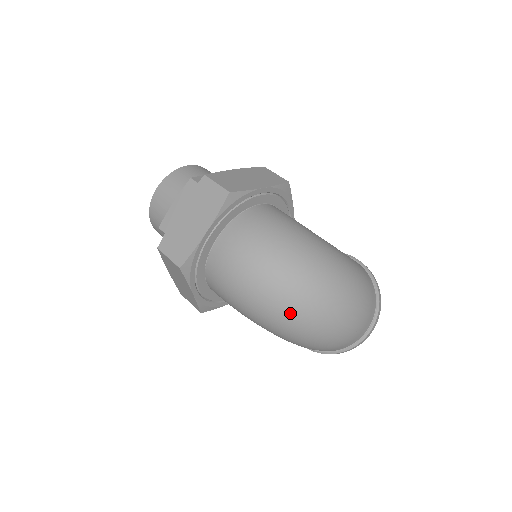
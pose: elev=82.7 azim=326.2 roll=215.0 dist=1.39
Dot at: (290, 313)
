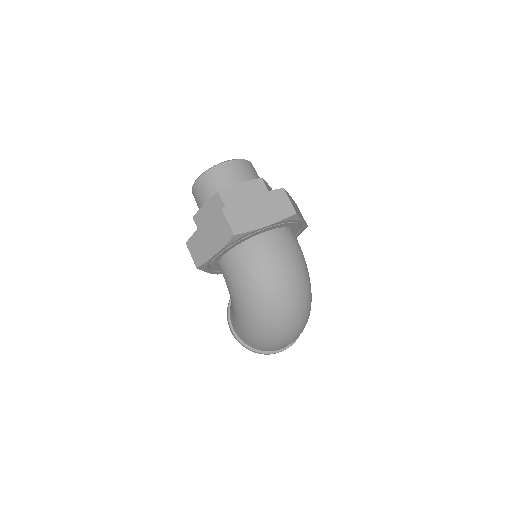
Dot at: (276, 311)
